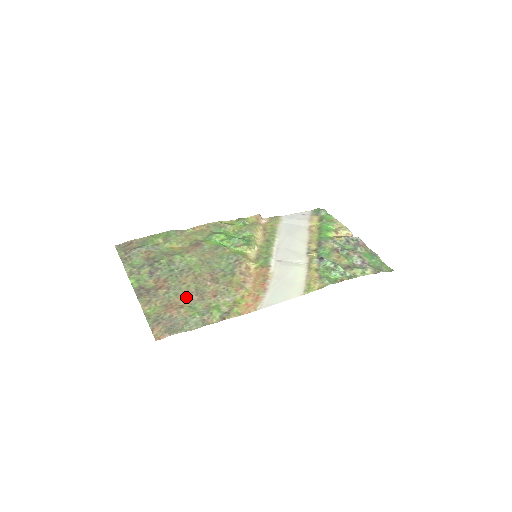
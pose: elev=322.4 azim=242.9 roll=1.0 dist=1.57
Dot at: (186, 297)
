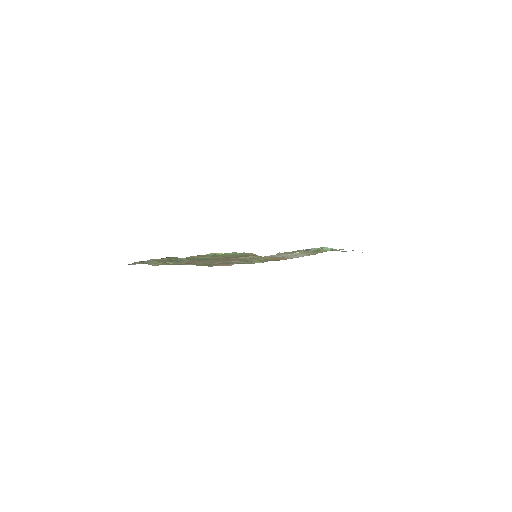
Dot at: (225, 260)
